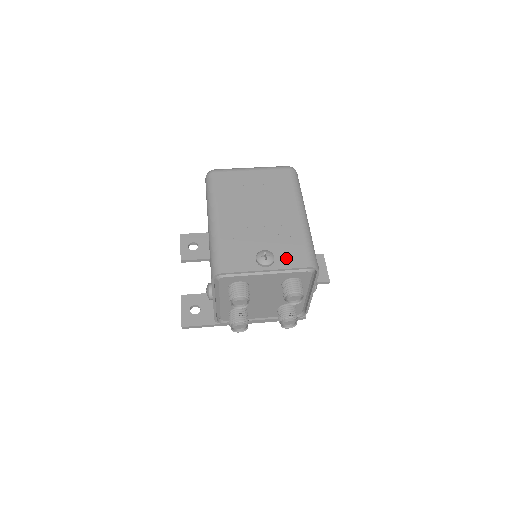
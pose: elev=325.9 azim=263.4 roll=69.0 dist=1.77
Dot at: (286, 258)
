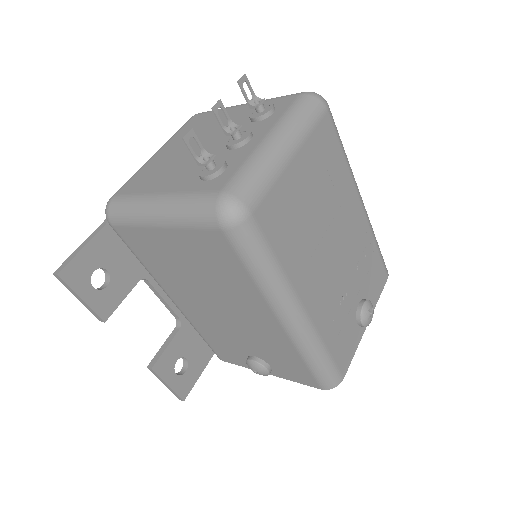
Dot at: (374, 289)
